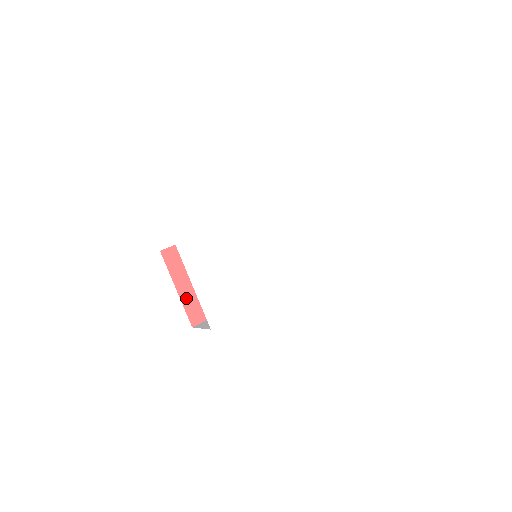
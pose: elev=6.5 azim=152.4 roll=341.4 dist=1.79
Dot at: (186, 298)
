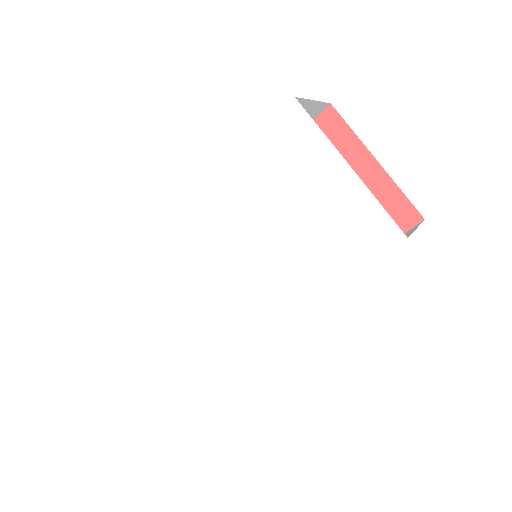
Dot at: occluded
